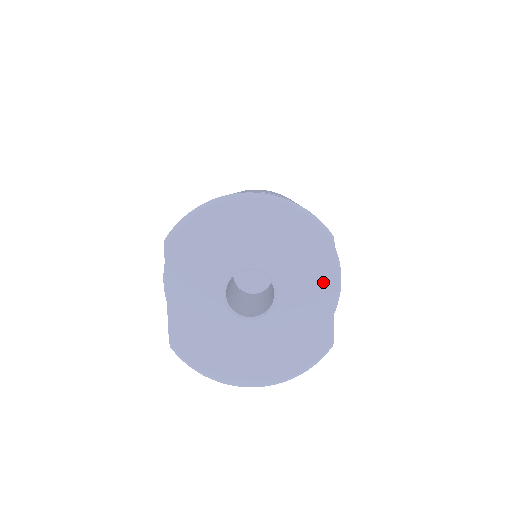
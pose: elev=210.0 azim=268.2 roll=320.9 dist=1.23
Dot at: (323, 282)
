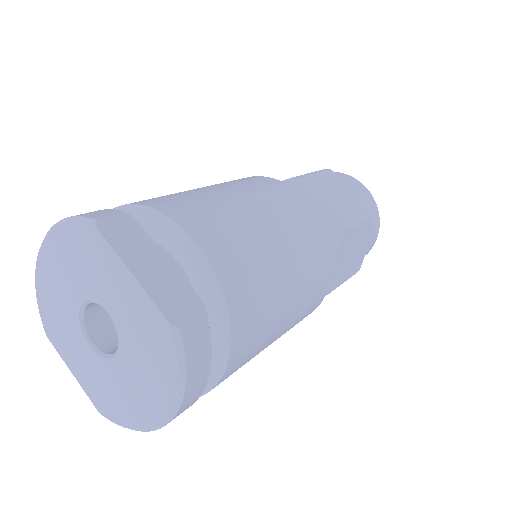
Dot at: (118, 271)
